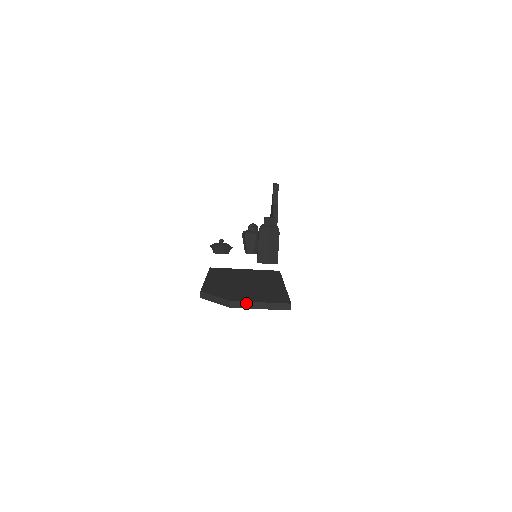
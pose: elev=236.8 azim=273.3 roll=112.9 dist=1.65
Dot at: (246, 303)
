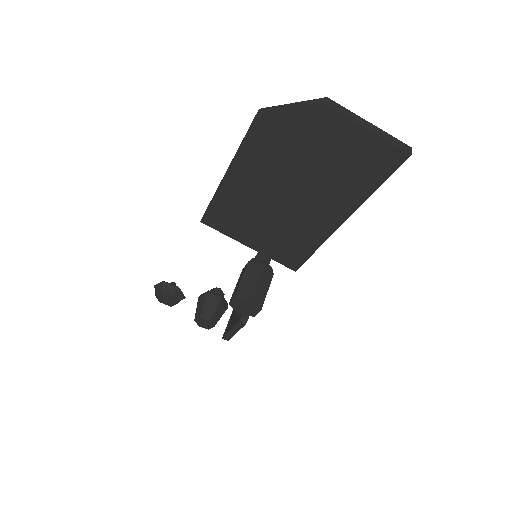
Dot at: (350, 112)
